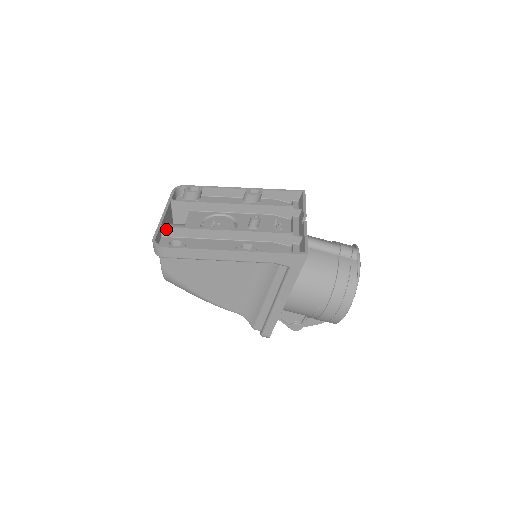
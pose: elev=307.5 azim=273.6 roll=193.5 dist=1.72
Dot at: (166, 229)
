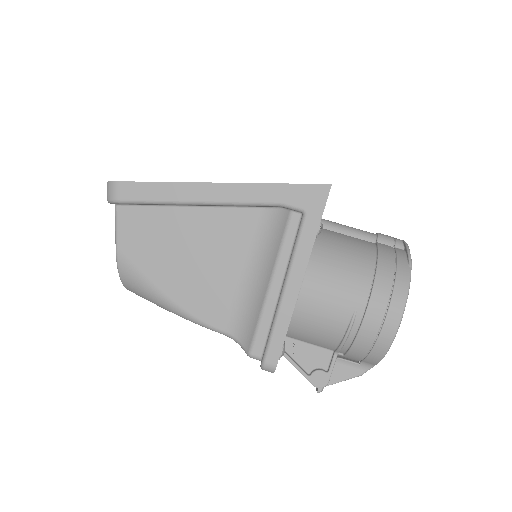
Dot at: occluded
